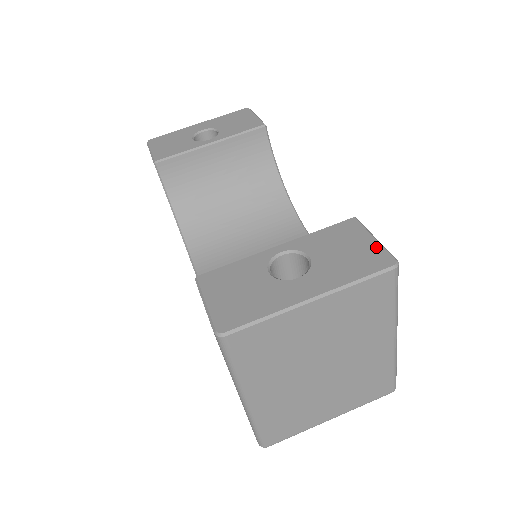
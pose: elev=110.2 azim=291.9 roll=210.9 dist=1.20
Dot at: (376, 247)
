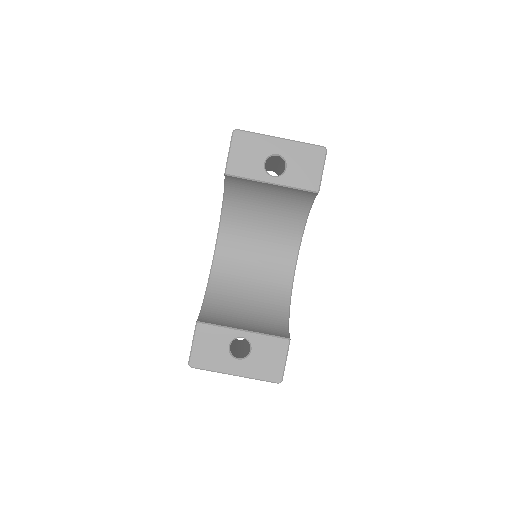
Dot at: (281, 367)
